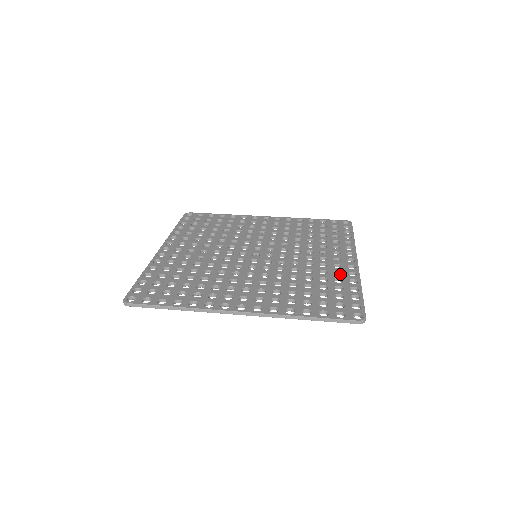
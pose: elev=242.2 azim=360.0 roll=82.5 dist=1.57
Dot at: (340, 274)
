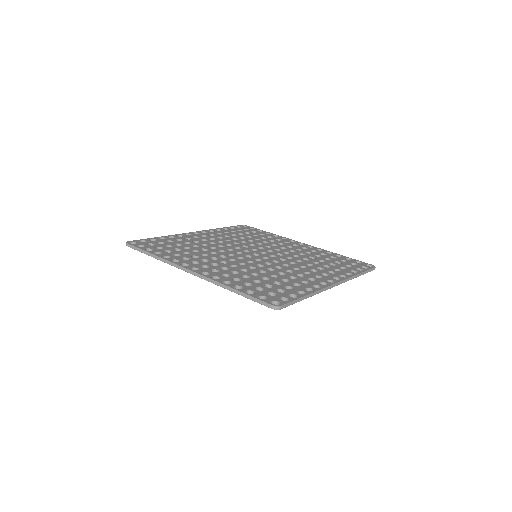
Dot at: occluded
